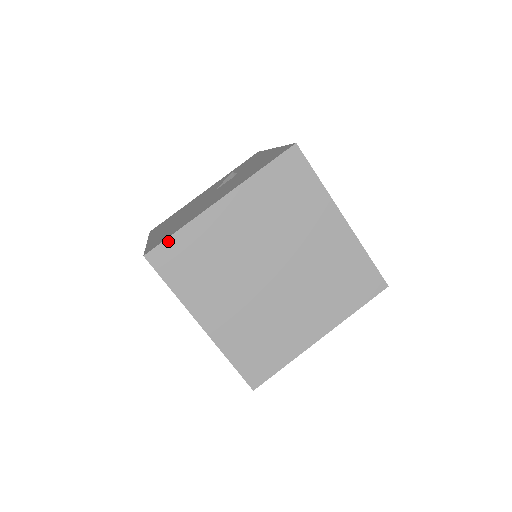
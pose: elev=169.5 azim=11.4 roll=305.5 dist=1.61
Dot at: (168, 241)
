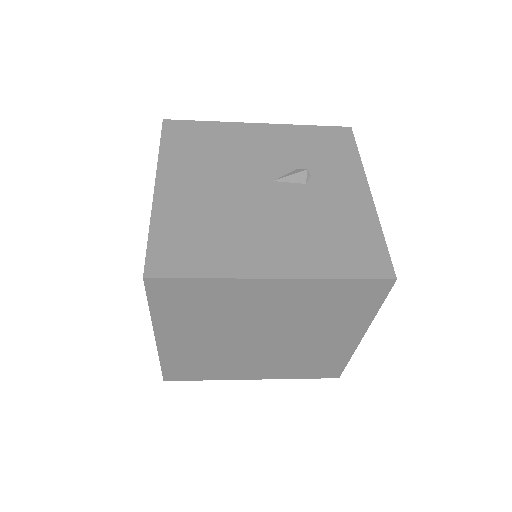
Dot at: (183, 280)
